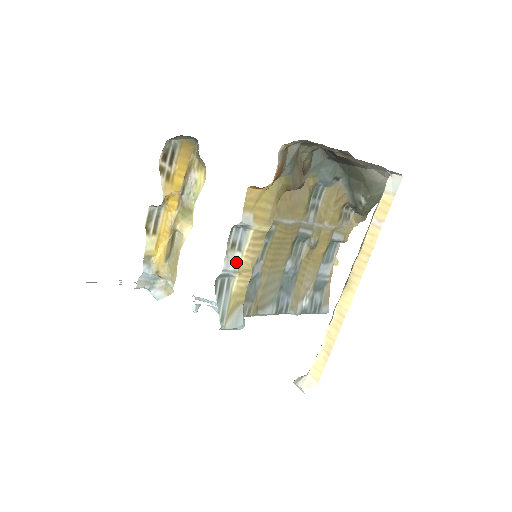
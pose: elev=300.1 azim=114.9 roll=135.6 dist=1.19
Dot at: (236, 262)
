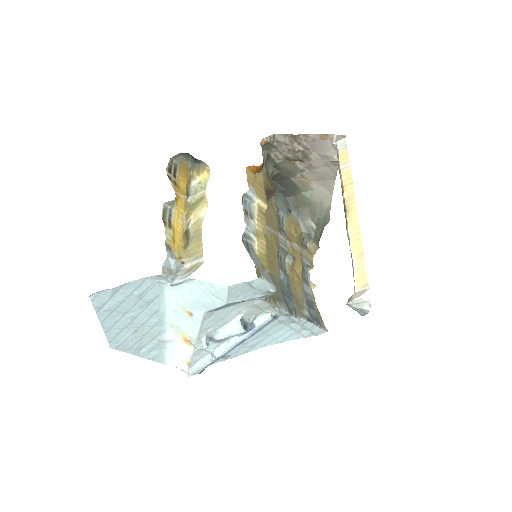
Dot at: (252, 227)
